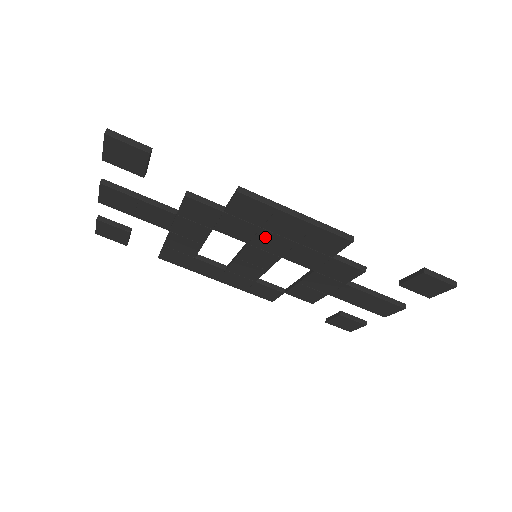
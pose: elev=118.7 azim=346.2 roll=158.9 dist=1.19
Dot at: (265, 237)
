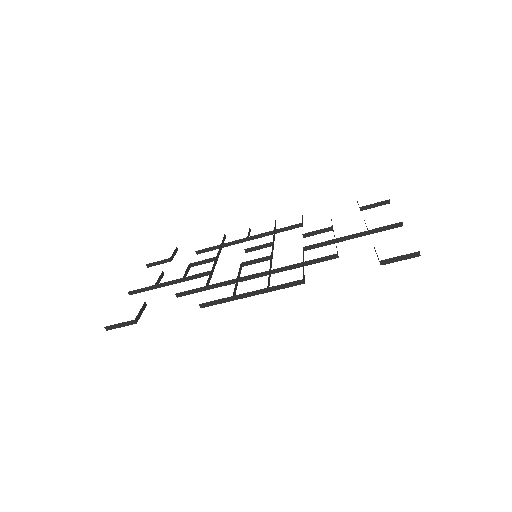
Dot at: occluded
